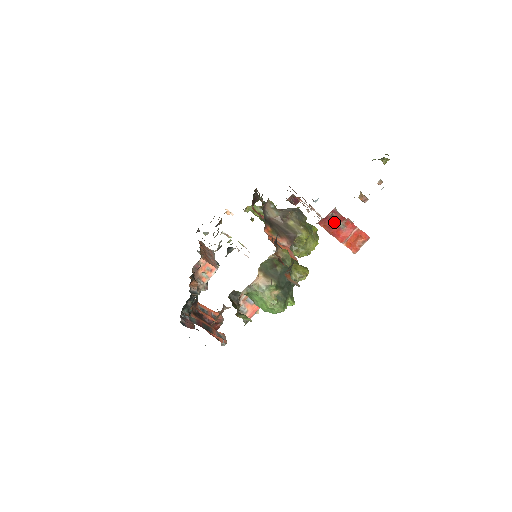
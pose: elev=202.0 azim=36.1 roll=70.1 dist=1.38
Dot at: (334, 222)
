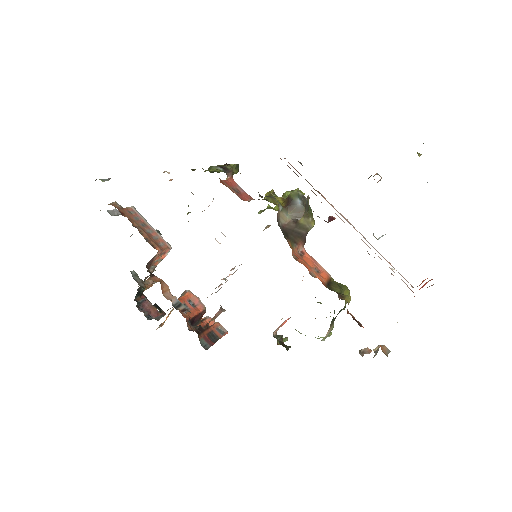
Dot at: occluded
